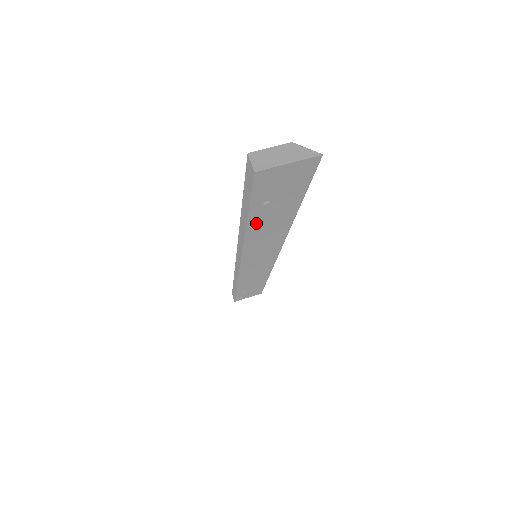
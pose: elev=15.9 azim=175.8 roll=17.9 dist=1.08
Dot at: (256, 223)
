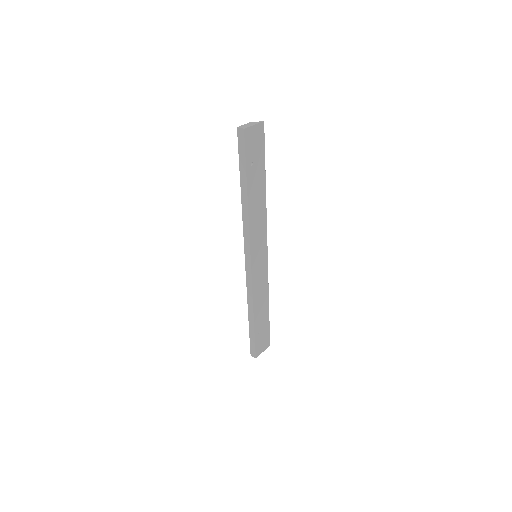
Dot at: (251, 190)
